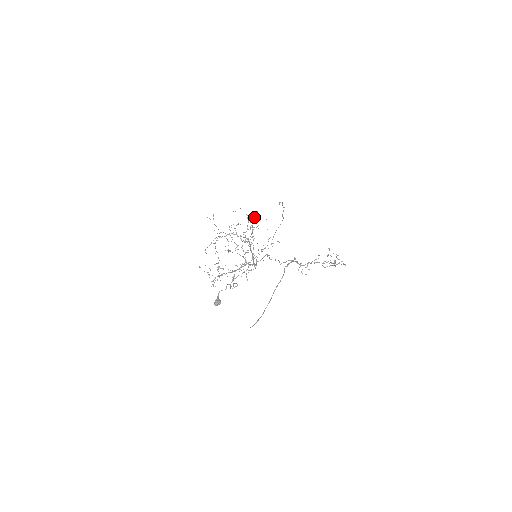
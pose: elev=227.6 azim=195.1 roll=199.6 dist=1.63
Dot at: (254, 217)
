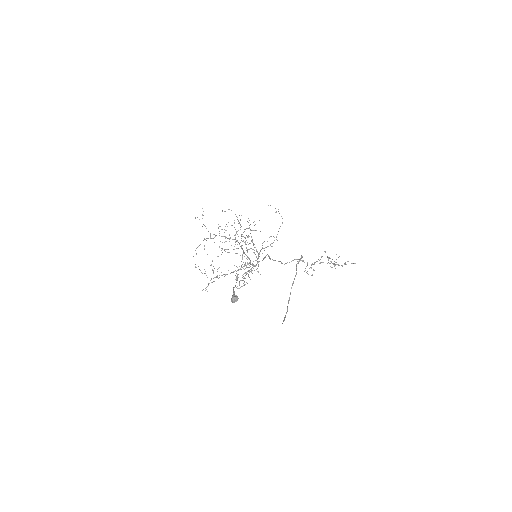
Dot at: (240, 220)
